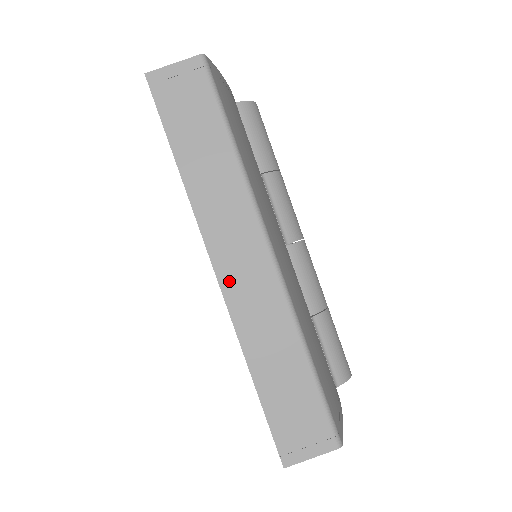
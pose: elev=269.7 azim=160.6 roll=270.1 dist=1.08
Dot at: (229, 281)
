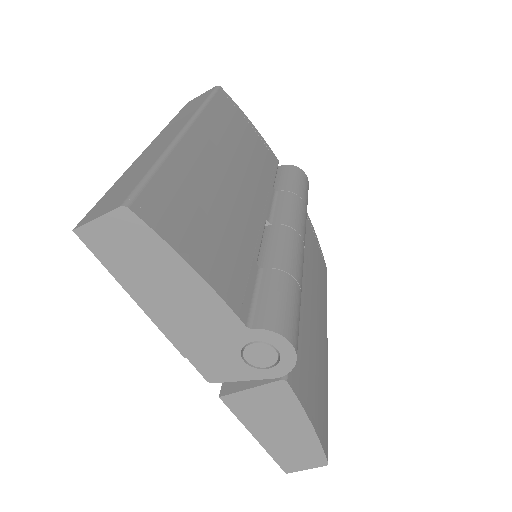
Dot at: (150, 148)
